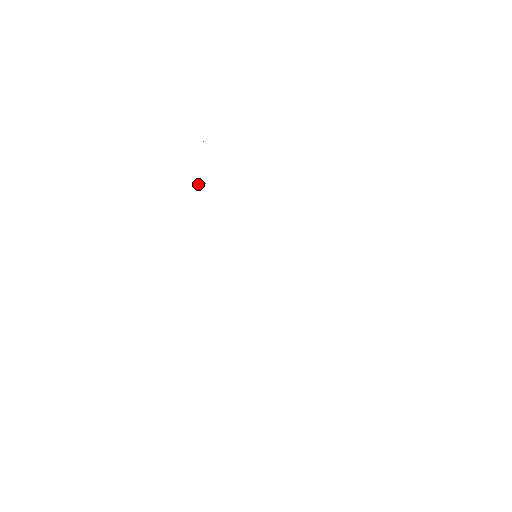
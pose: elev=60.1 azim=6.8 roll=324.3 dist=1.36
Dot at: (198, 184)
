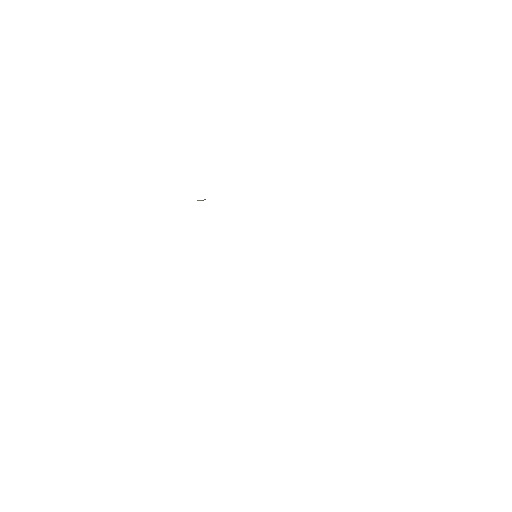
Dot at: (201, 200)
